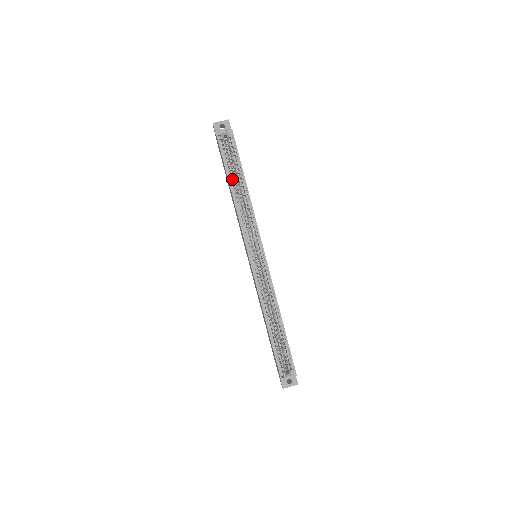
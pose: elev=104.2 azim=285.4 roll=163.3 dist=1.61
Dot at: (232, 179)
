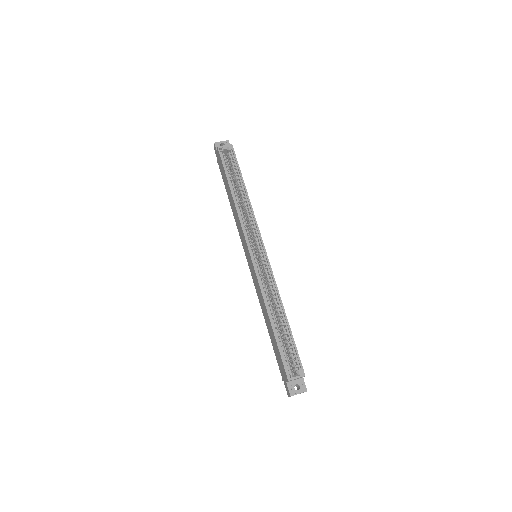
Dot at: (232, 184)
